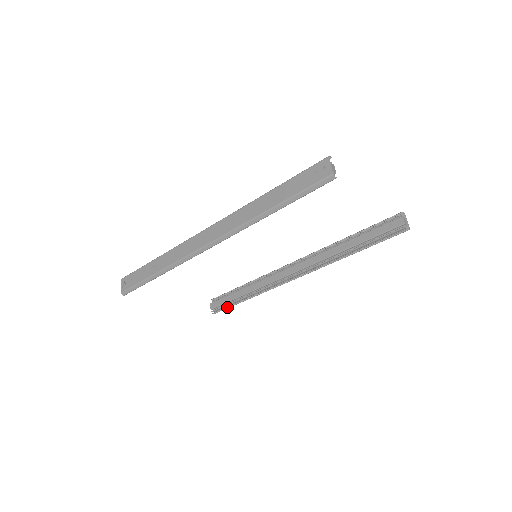
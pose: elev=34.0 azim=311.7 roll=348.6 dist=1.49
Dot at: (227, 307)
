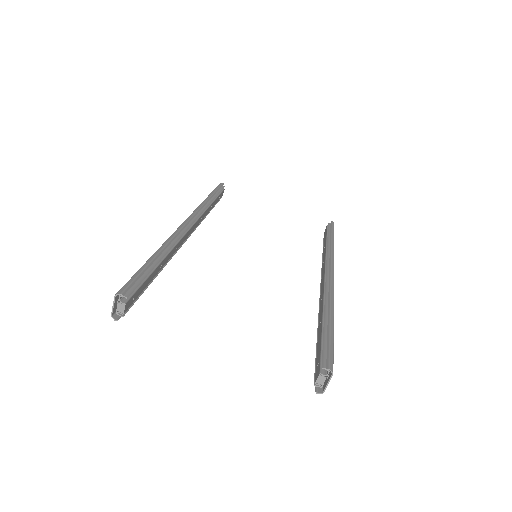
Dot at: occluded
